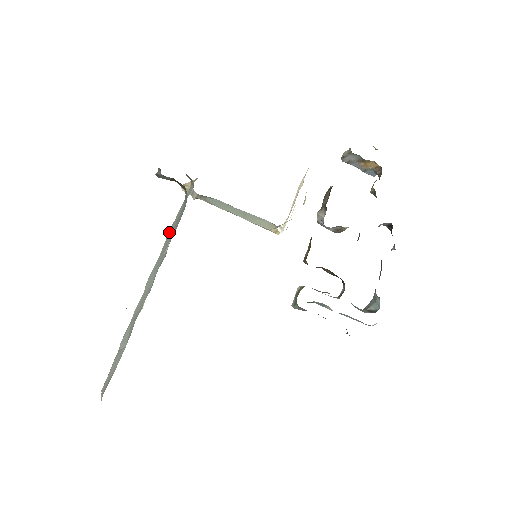
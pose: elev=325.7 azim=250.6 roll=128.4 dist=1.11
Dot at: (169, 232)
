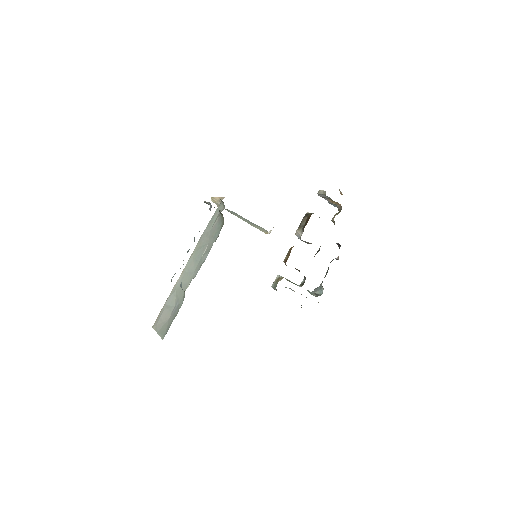
Dot at: (203, 234)
